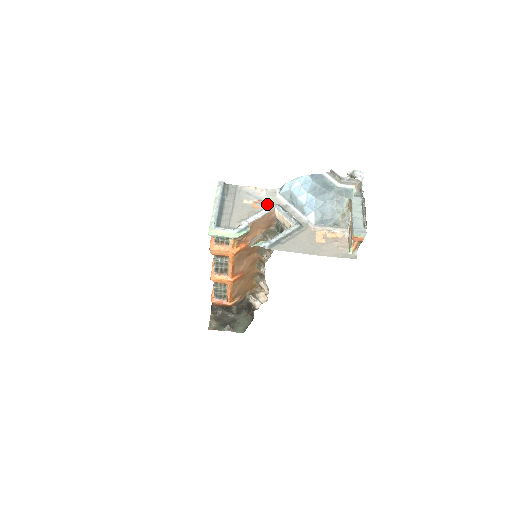
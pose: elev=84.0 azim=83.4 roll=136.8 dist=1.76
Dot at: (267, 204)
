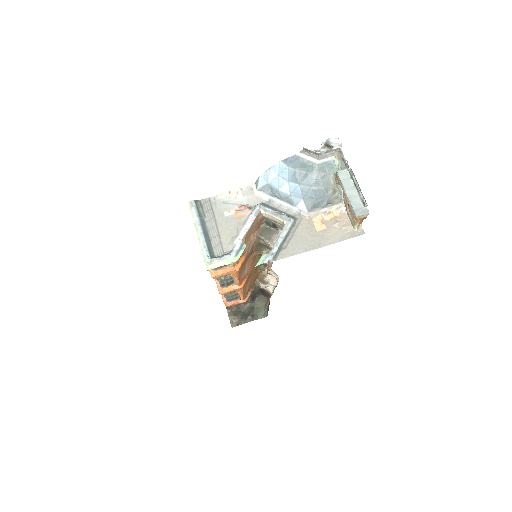
Dot at: (250, 207)
